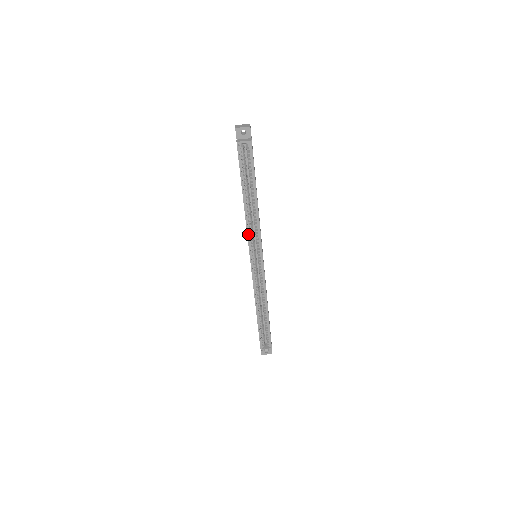
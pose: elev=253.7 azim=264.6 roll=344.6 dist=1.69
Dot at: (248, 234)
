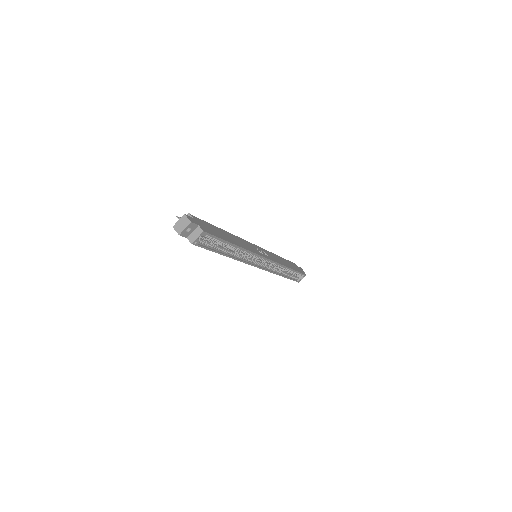
Dot at: (245, 262)
